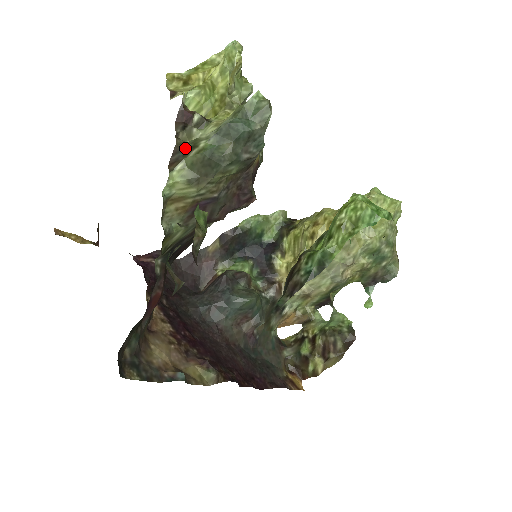
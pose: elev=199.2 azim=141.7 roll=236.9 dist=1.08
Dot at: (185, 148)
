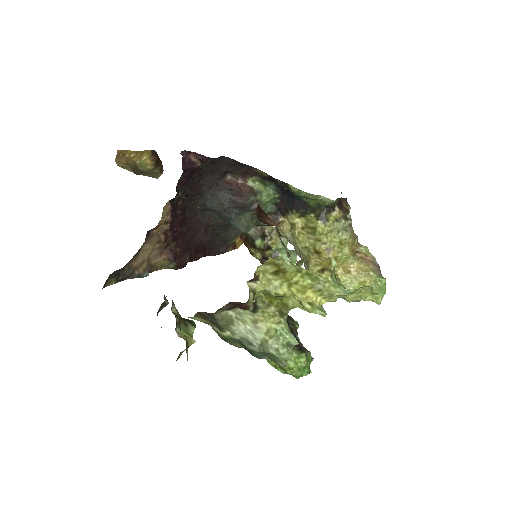
Dot at: (216, 321)
